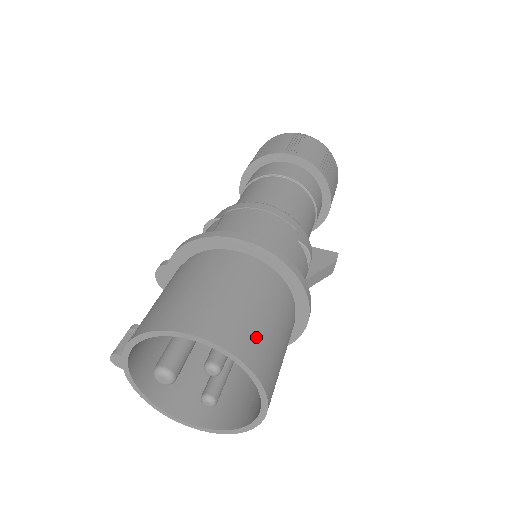
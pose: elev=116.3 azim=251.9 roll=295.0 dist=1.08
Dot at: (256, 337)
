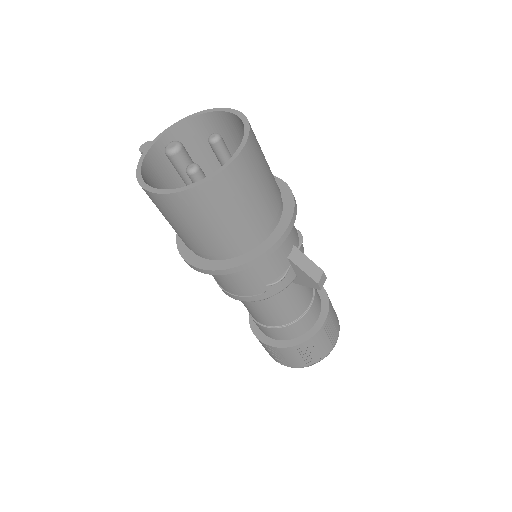
Dot at: occluded
